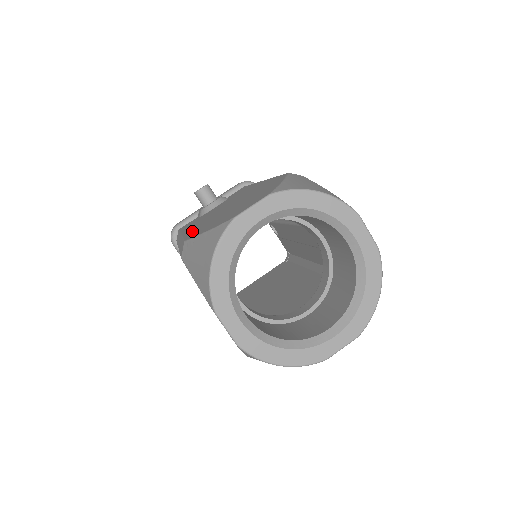
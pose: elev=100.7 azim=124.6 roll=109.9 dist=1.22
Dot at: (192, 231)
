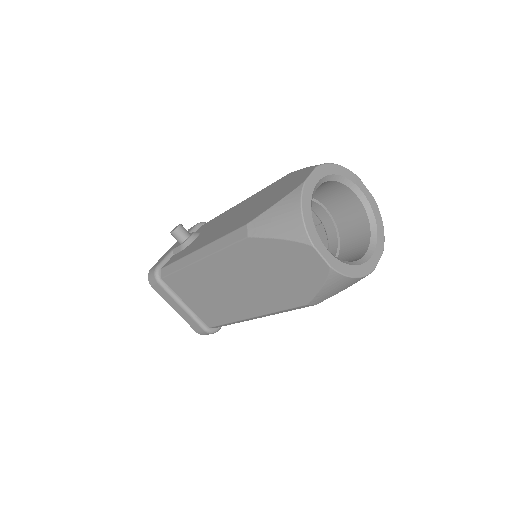
Dot at: (230, 229)
